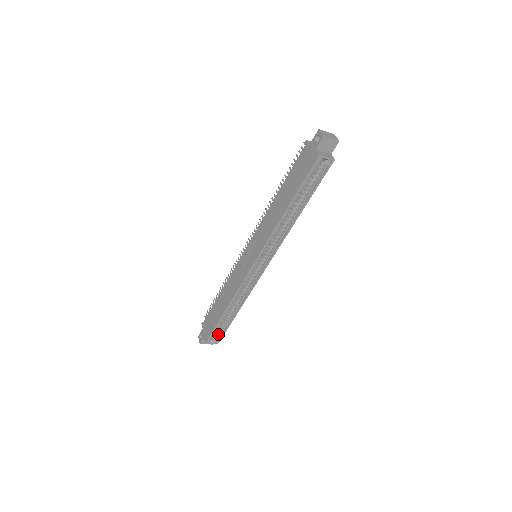
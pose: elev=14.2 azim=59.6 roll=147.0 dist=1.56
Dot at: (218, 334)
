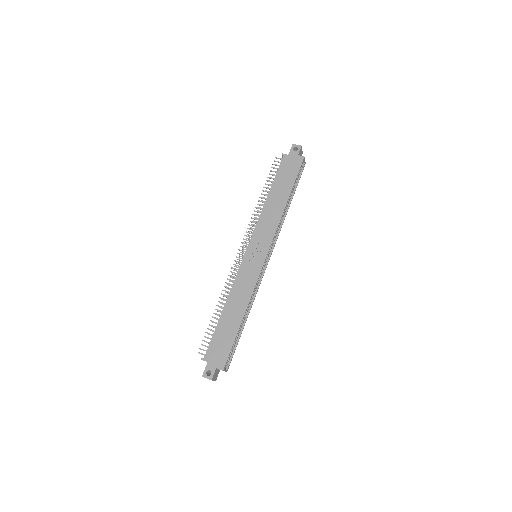
Dot at: (229, 357)
